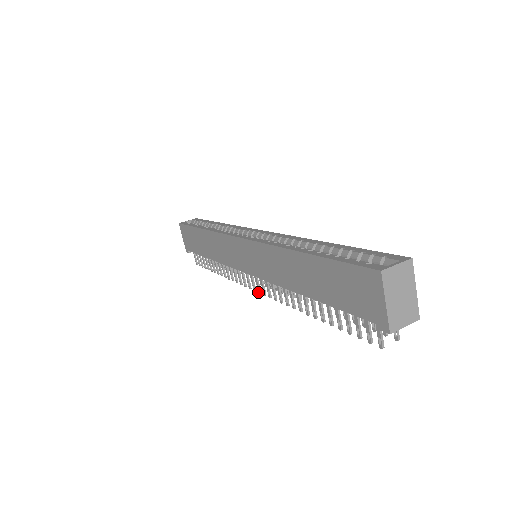
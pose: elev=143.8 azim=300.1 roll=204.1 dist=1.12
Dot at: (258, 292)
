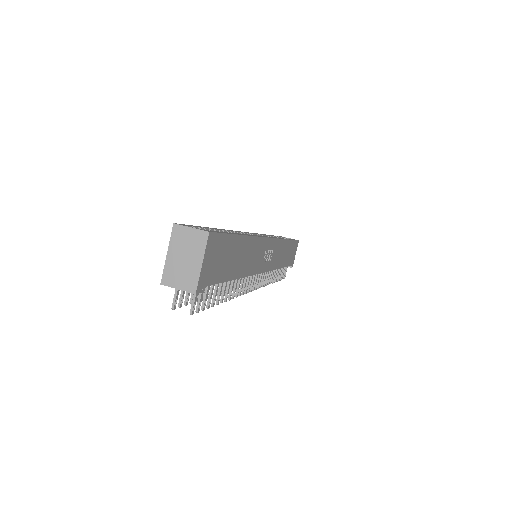
Dot at: occluded
